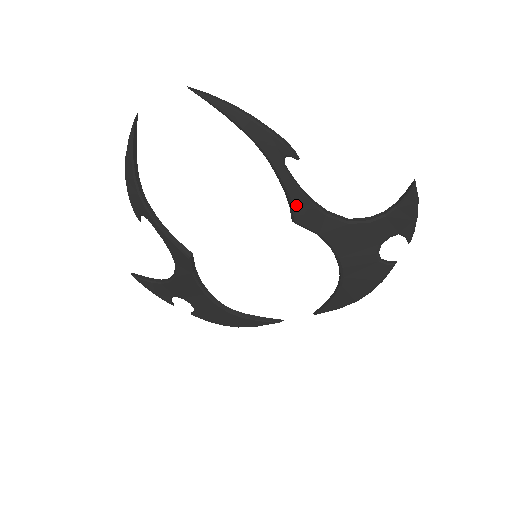
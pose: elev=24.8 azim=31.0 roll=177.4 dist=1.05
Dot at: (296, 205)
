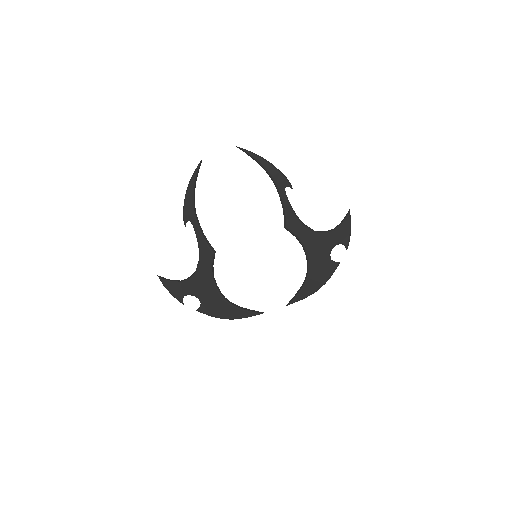
Dot at: (288, 216)
